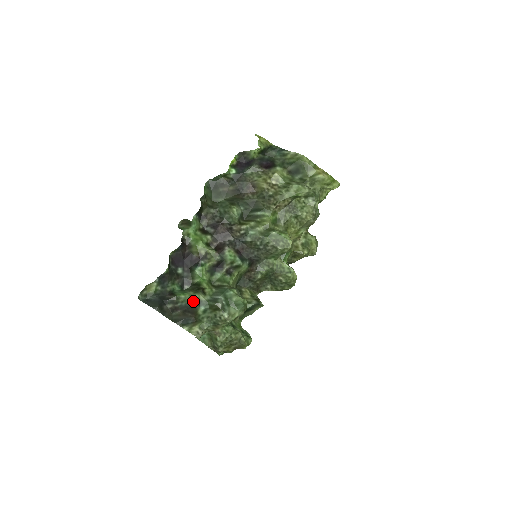
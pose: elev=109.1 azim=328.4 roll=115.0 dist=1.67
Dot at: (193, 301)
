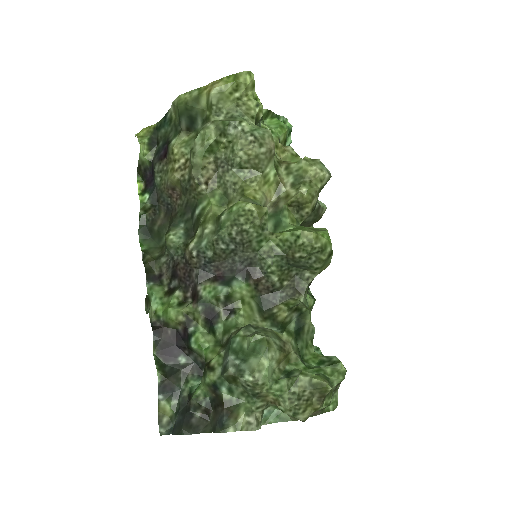
Dot at: (211, 388)
